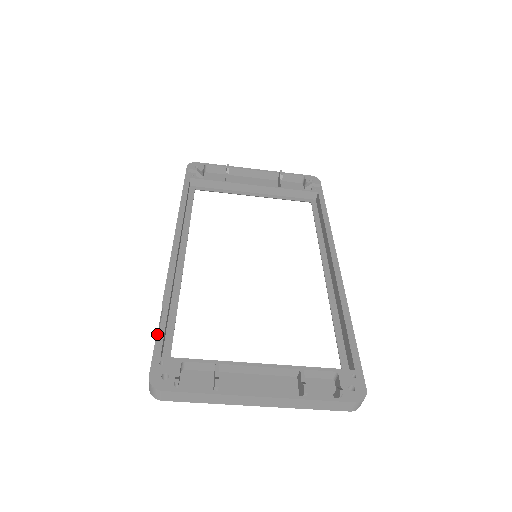
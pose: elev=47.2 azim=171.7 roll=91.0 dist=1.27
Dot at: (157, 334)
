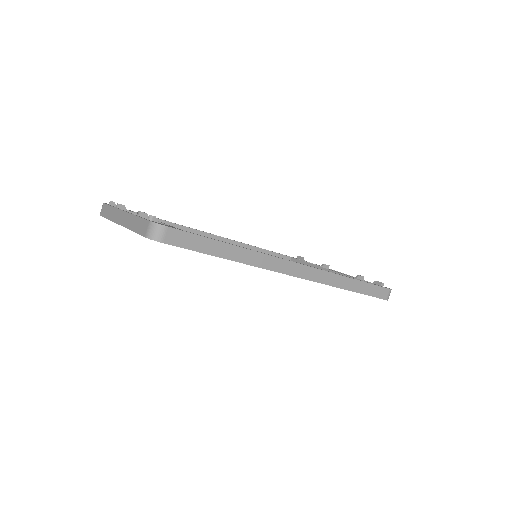
Dot at: occluded
